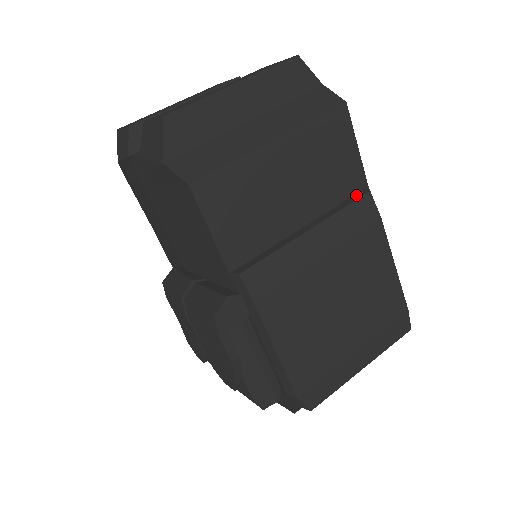
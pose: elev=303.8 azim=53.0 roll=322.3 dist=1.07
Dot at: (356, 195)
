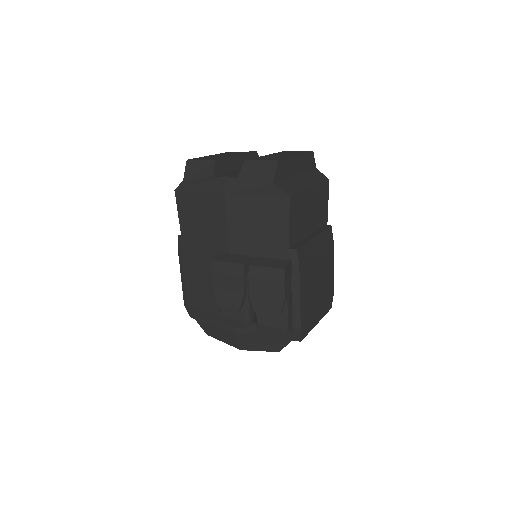
Dot at: (325, 226)
